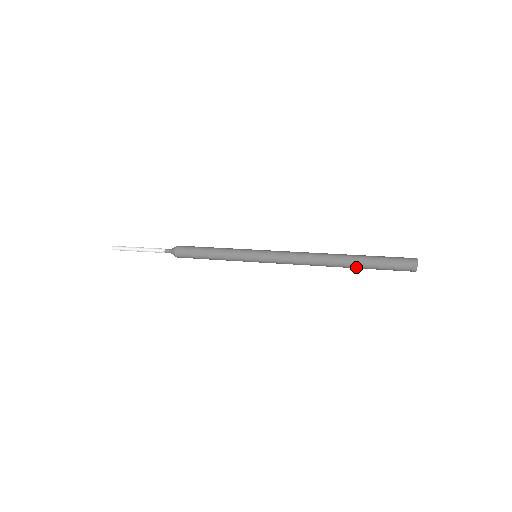
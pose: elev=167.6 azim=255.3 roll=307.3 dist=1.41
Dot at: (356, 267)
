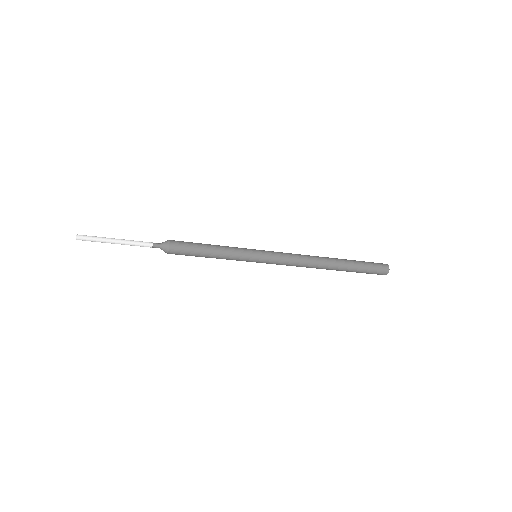
Dot at: (345, 270)
